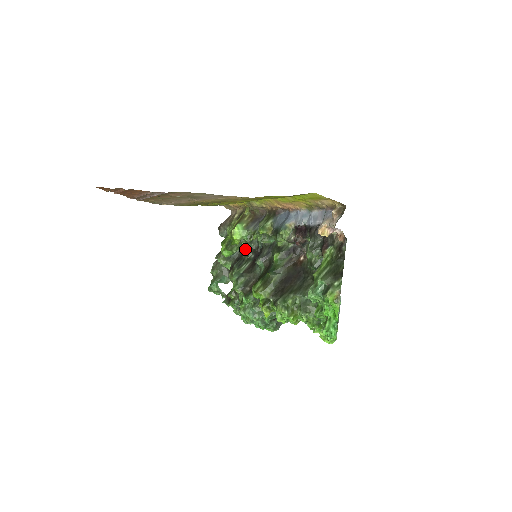
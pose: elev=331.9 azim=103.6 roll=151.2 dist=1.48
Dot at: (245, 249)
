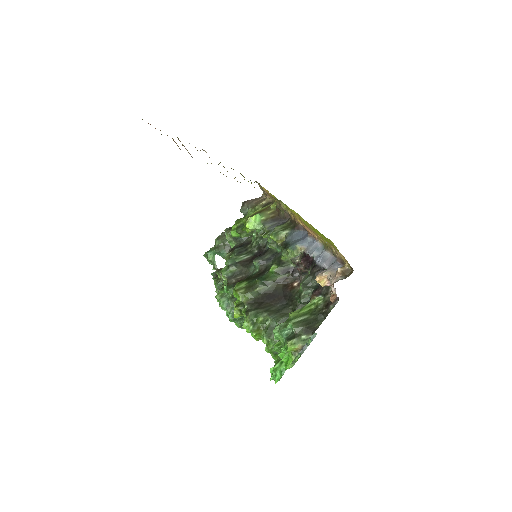
Dot at: (253, 240)
